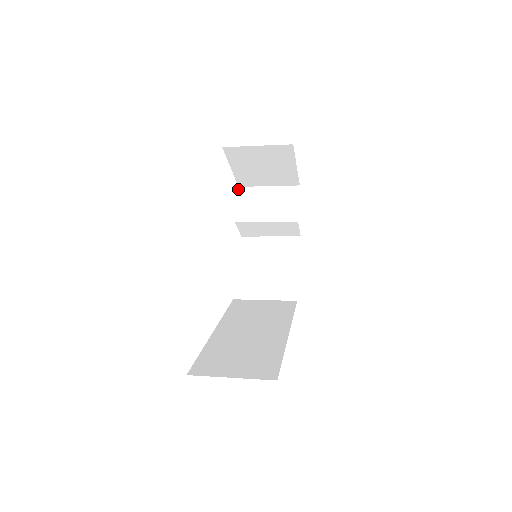
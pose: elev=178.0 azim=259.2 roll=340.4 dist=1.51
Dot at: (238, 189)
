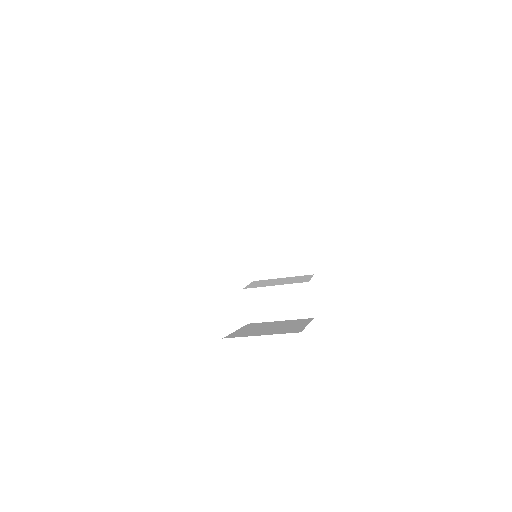
Dot at: occluded
